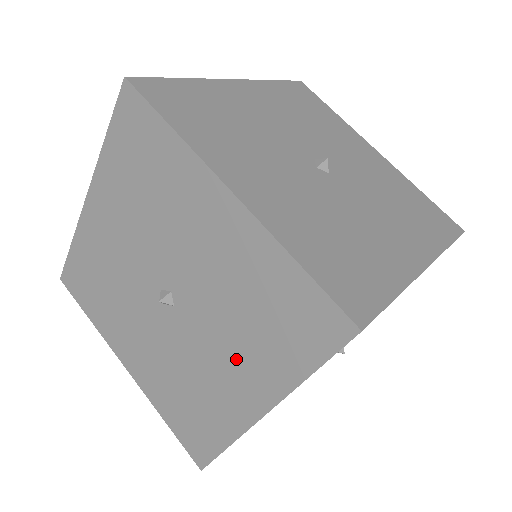
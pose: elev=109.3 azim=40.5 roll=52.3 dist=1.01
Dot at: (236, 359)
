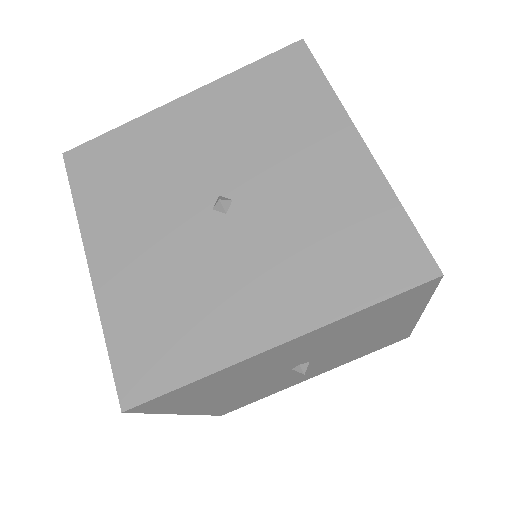
Dot at: occluded
